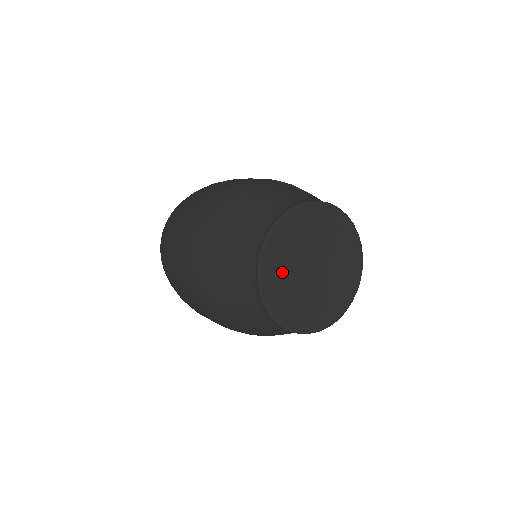
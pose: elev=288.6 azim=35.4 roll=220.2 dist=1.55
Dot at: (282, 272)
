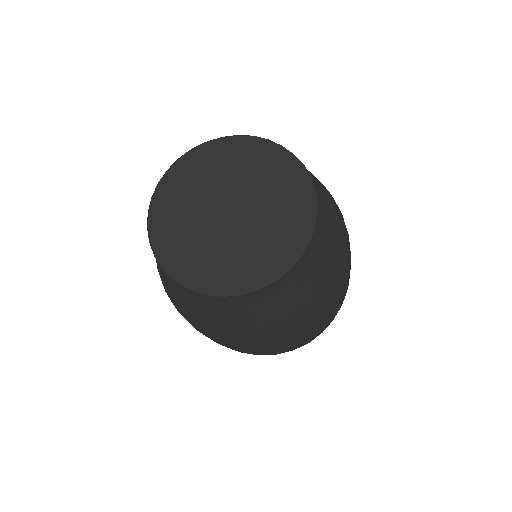
Dot at: (195, 248)
